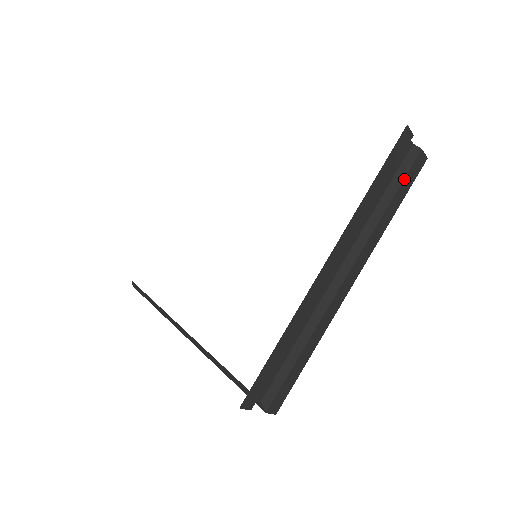
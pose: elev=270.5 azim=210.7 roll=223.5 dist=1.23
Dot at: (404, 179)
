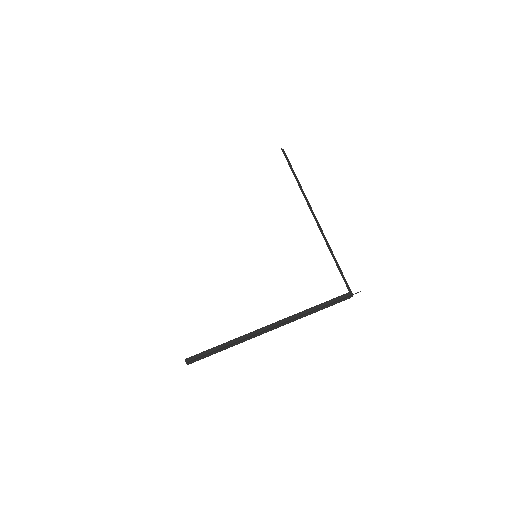
Dot at: (291, 165)
